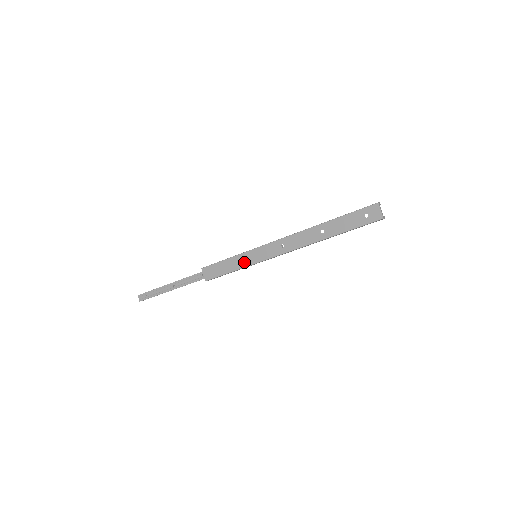
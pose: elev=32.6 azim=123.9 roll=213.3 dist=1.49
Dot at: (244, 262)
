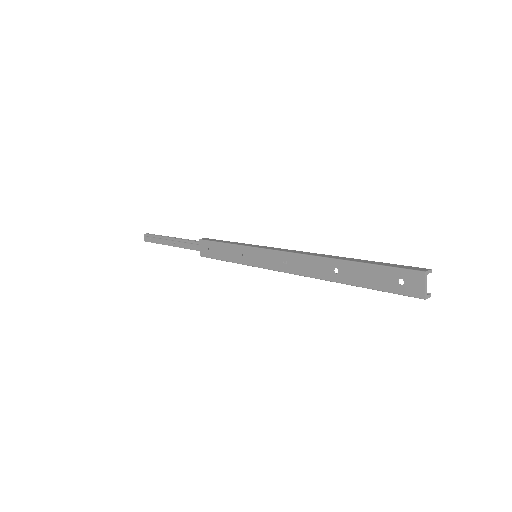
Dot at: (241, 257)
